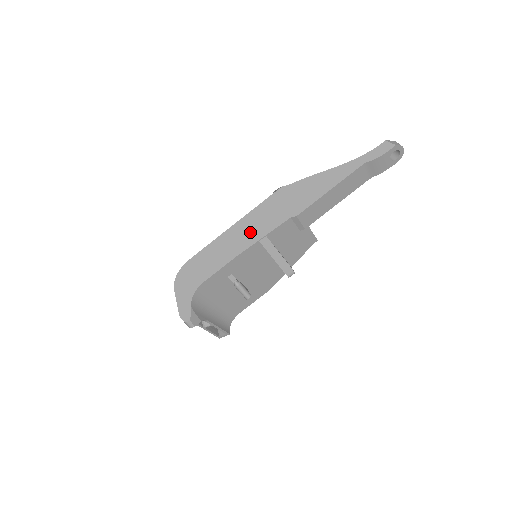
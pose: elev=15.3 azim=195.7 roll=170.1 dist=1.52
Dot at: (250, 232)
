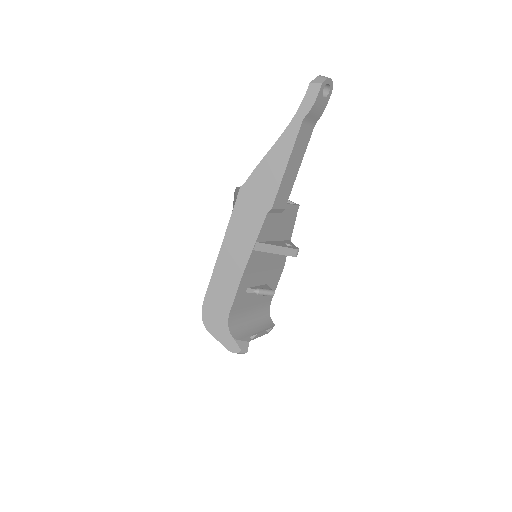
Dot at: (240, 247)
